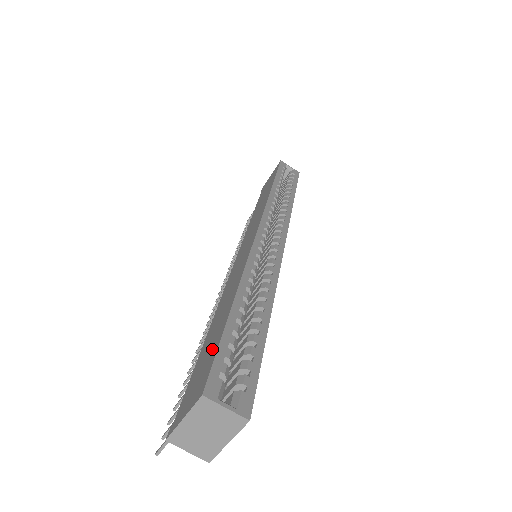
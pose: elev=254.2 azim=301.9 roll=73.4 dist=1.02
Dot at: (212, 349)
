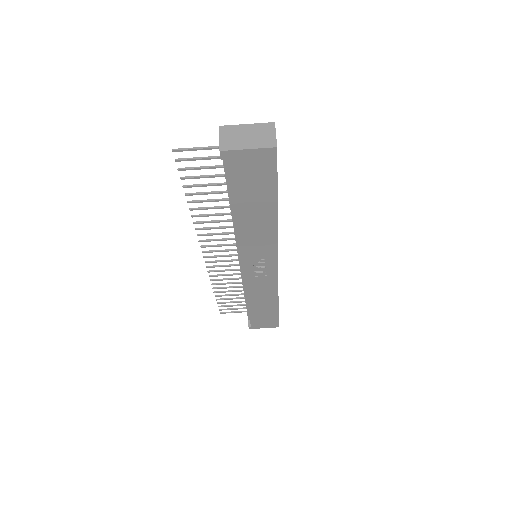
Dot at: occluded
